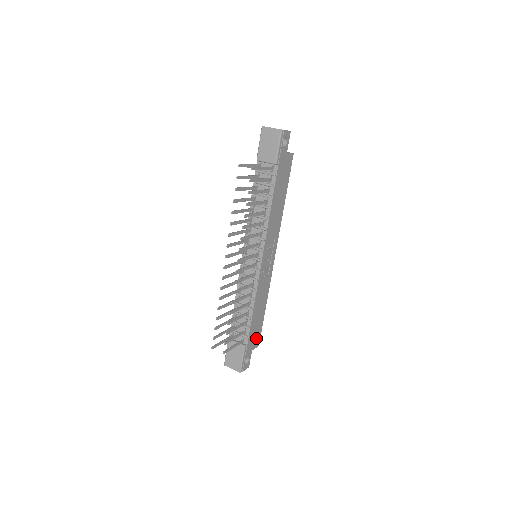
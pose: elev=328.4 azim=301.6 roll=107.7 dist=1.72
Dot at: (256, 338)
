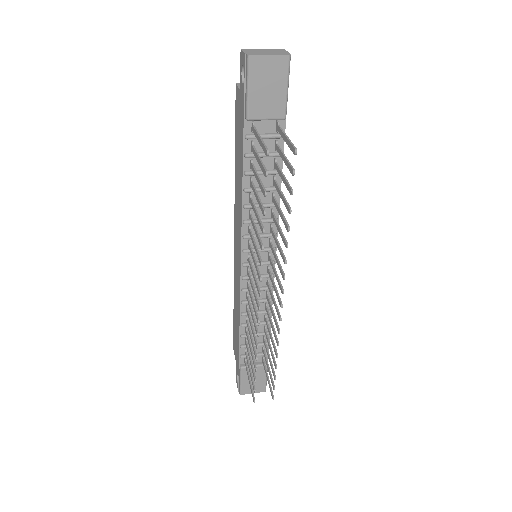
Dot at: occluded
